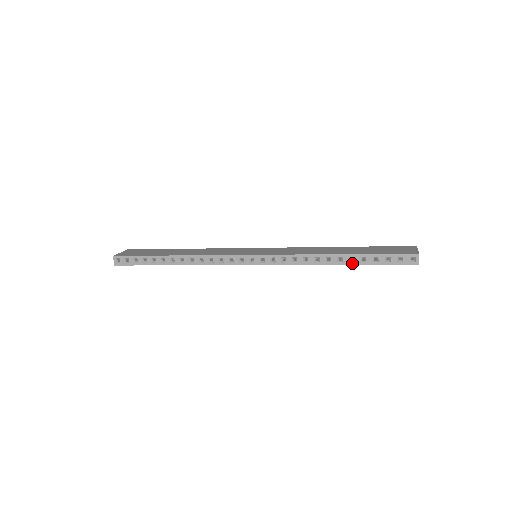
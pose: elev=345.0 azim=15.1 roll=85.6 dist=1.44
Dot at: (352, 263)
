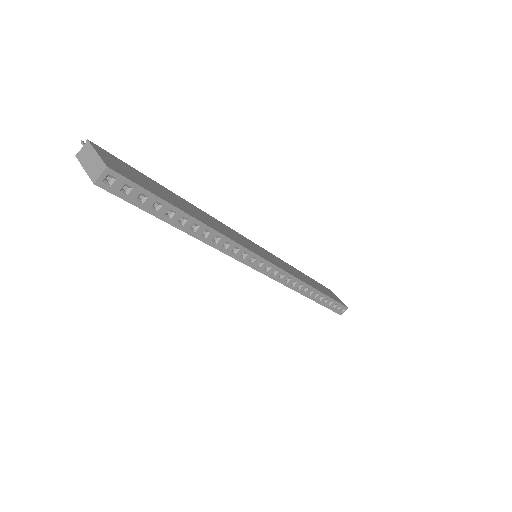
Dot at: (319, 301)
